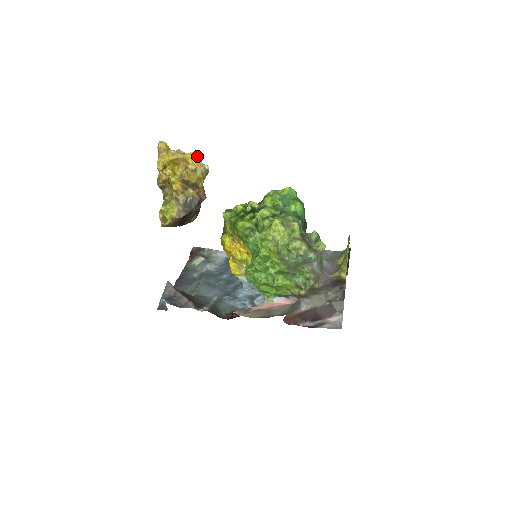
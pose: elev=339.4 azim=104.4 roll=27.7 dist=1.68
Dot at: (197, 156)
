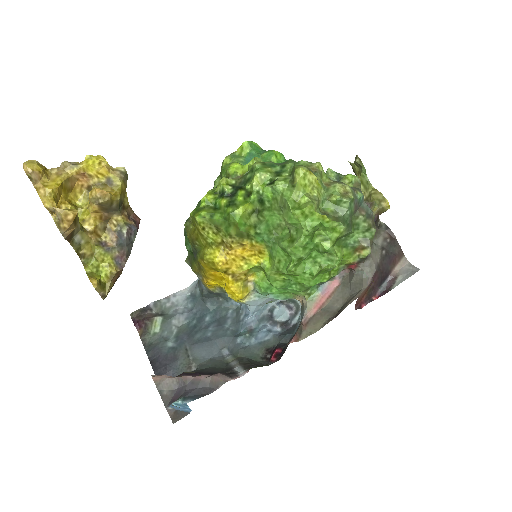
Dot at: (100, 158)
